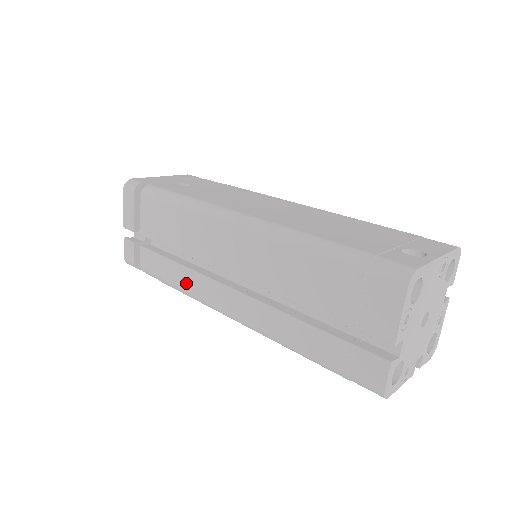
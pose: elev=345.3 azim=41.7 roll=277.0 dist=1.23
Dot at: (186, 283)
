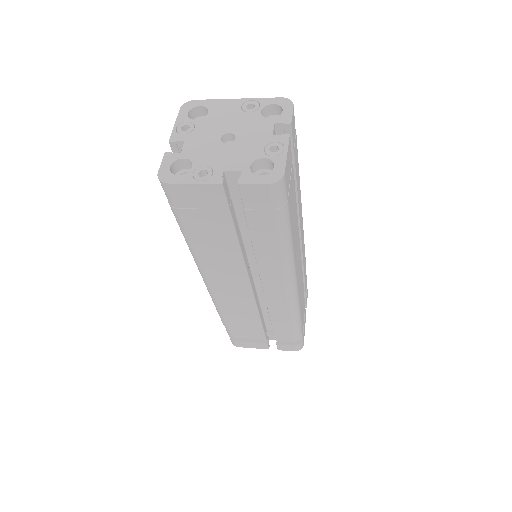
Dot at: occluded
